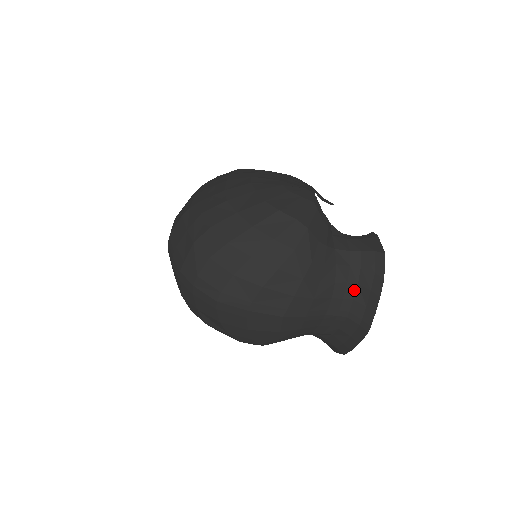
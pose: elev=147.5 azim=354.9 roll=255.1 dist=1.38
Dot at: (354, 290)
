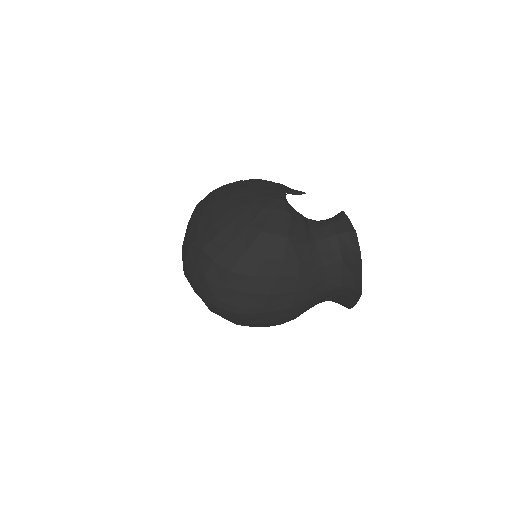
Dot at: (341, 266)
